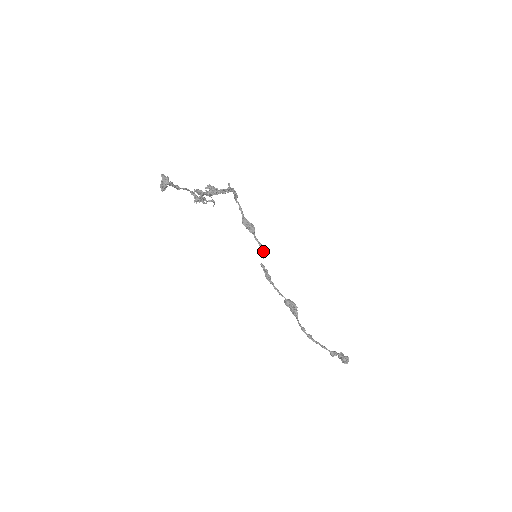
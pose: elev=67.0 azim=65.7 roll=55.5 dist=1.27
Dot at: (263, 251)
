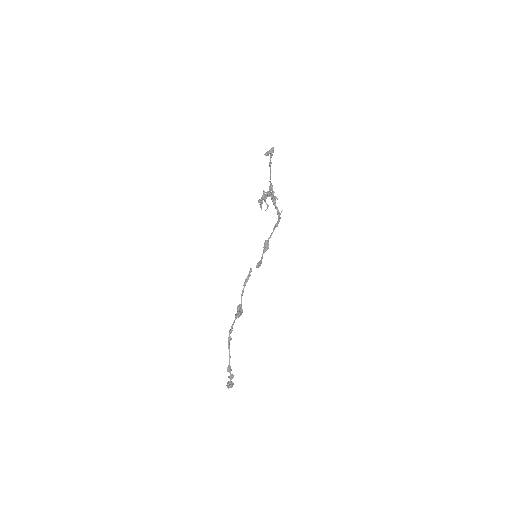
Dot at: (260, 263)
